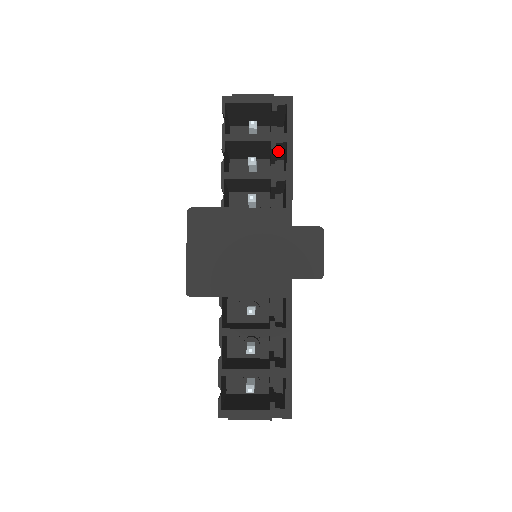
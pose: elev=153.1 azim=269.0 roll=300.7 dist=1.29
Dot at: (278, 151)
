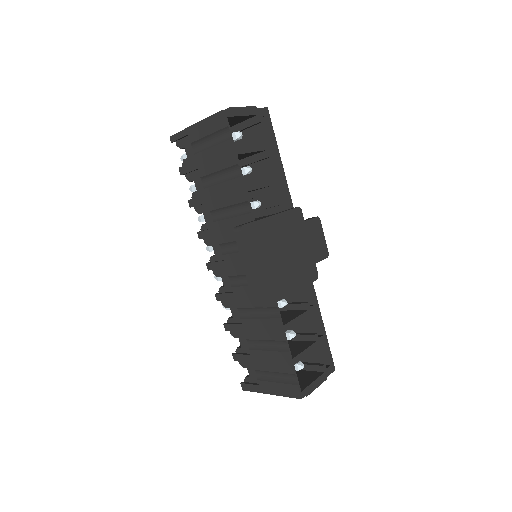
Dot at: occluded
